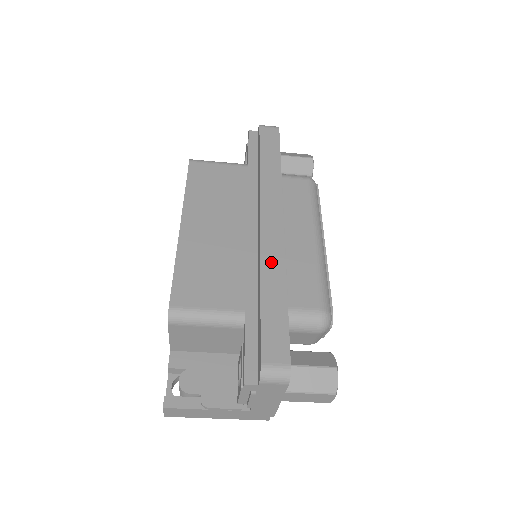
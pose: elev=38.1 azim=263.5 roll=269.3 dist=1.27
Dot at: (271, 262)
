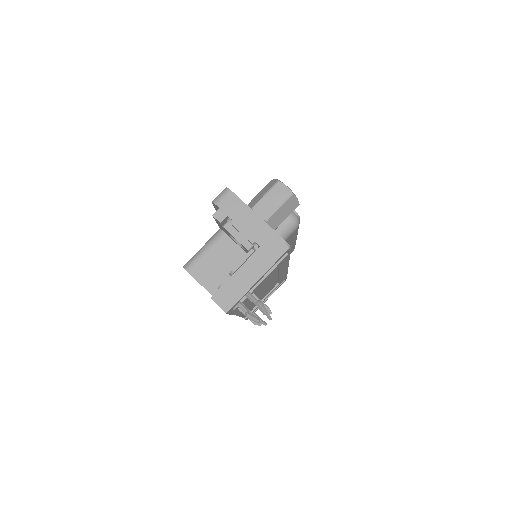
Dot at: occluded
